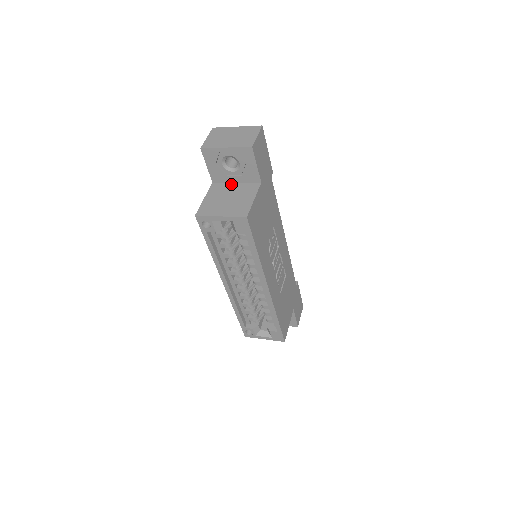
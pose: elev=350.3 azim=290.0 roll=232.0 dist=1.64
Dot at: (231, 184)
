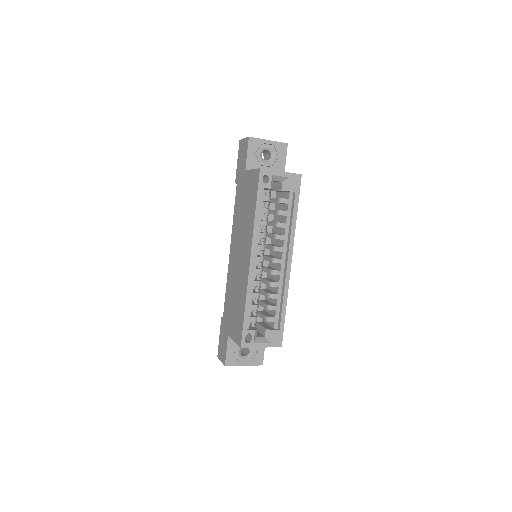
Dot at: occluded
